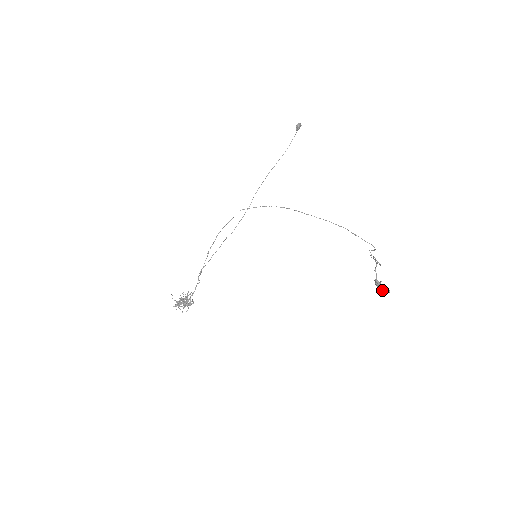
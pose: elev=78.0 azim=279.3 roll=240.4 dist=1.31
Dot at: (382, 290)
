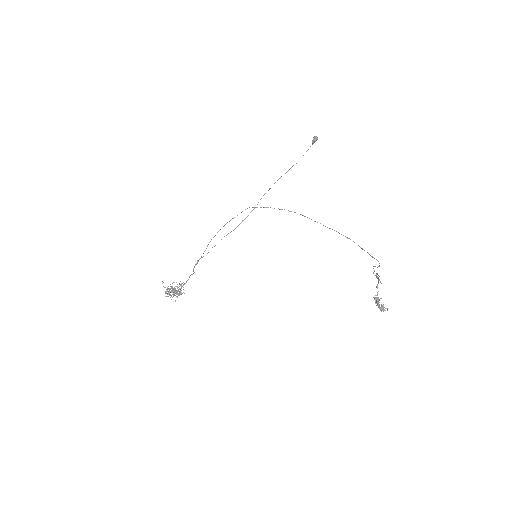
Dot at: (381, 307)
